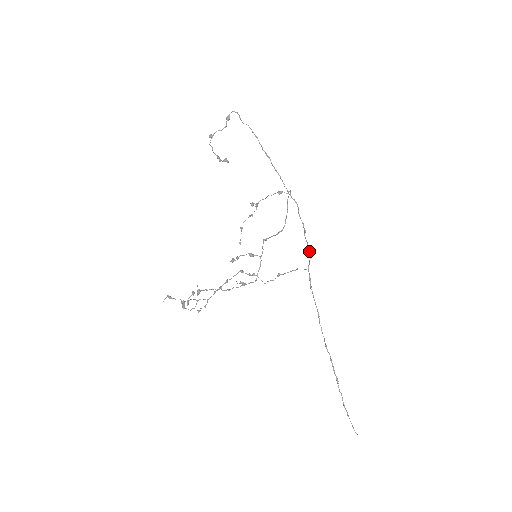
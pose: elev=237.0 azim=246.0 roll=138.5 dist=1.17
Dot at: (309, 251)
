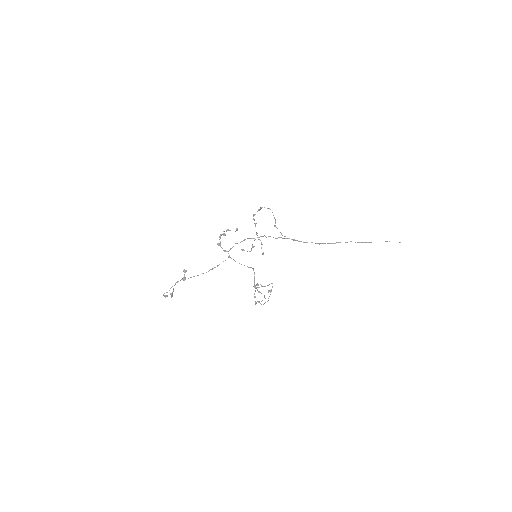
Dot at: occluded
